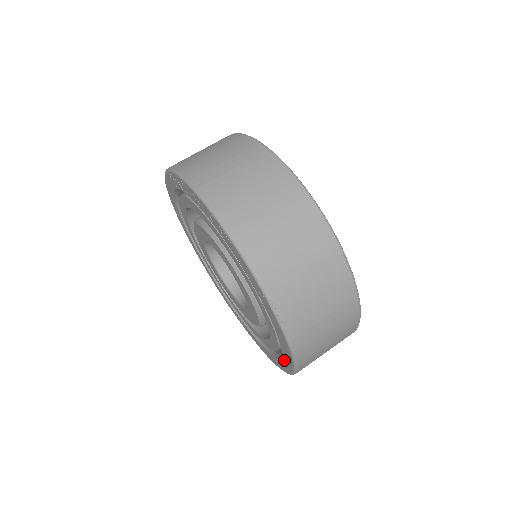
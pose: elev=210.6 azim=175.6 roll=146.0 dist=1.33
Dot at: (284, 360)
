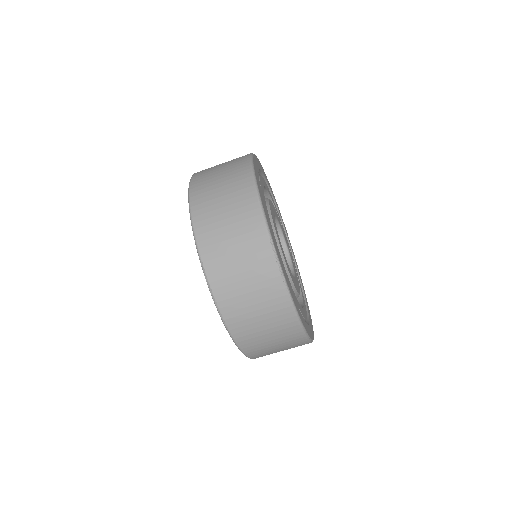
Dot at: occluded
